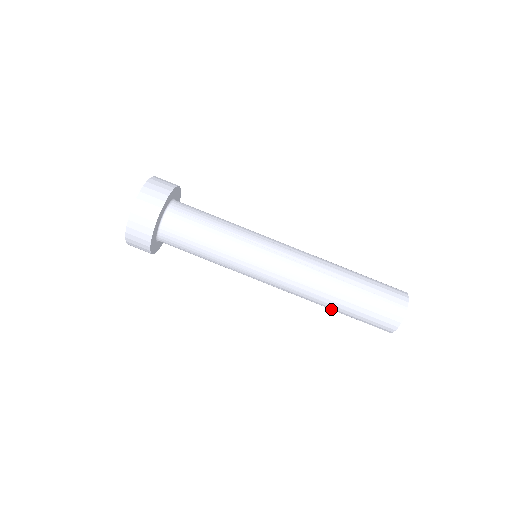
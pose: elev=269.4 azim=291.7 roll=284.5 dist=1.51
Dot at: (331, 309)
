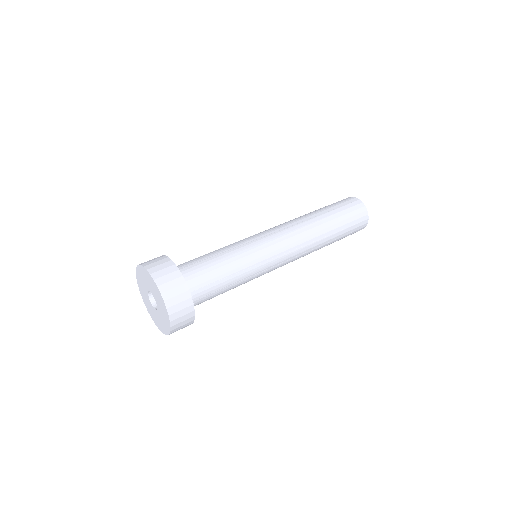
Dot at: (330, 236)
